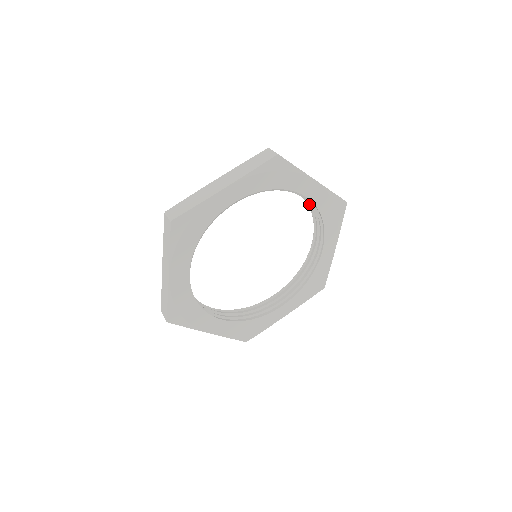
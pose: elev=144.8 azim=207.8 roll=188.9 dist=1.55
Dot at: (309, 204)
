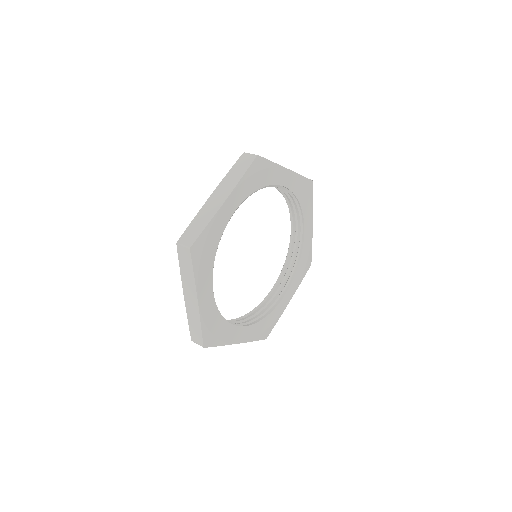
Dot at: occluded
